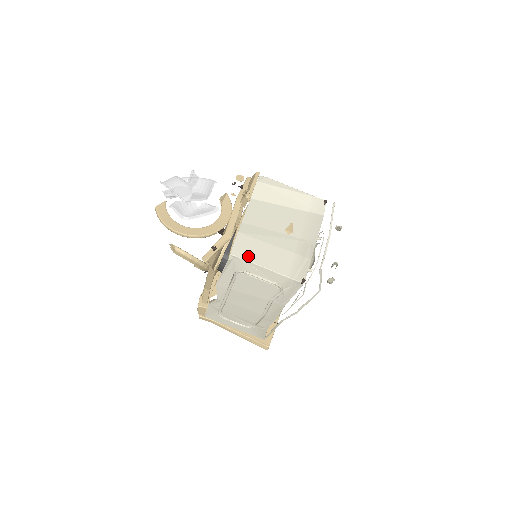
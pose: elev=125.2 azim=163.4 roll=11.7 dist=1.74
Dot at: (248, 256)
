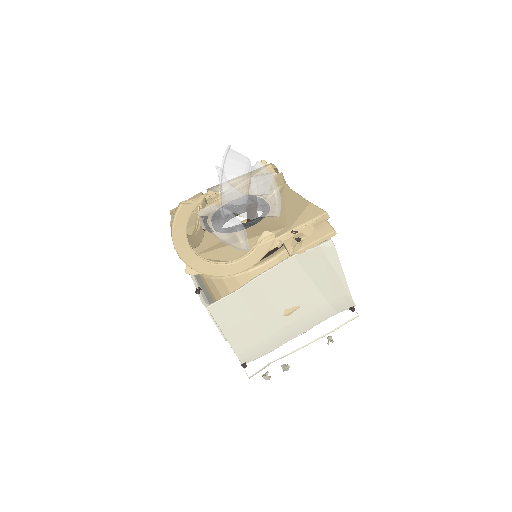
Dot at: (222, 318)
